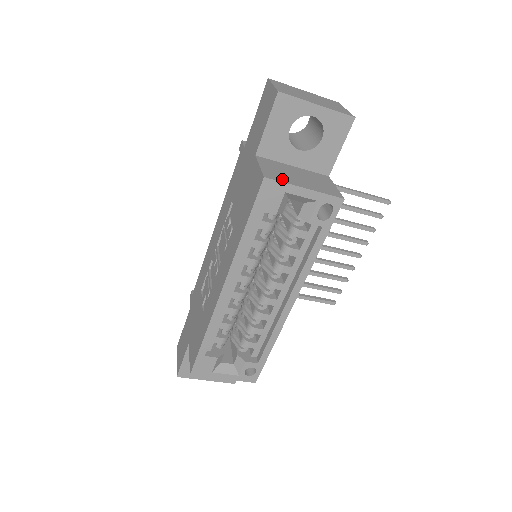
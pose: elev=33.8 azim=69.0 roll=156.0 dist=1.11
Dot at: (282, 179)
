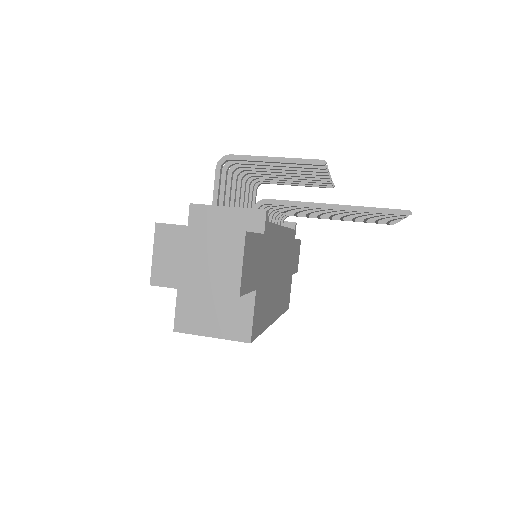
Dot at: (191, 328)
